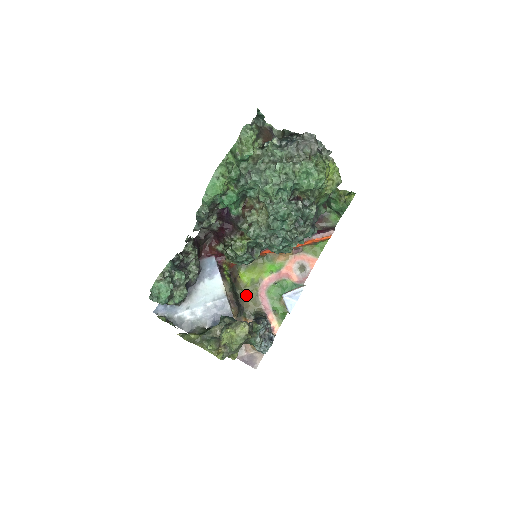
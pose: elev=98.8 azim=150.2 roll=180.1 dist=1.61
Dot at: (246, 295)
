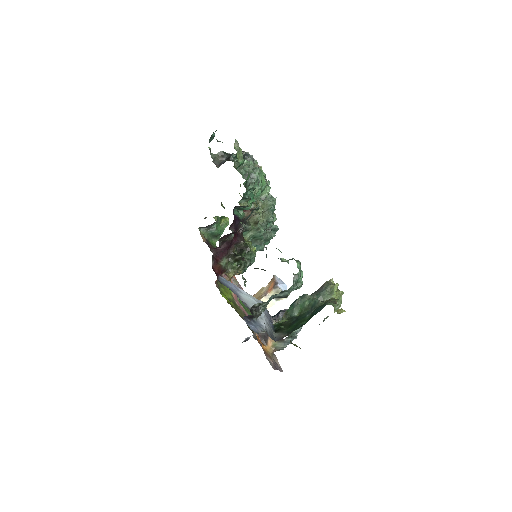
Dot at: (238, 313)
